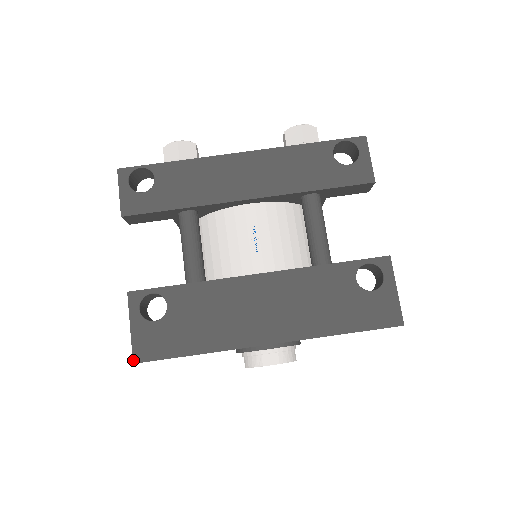
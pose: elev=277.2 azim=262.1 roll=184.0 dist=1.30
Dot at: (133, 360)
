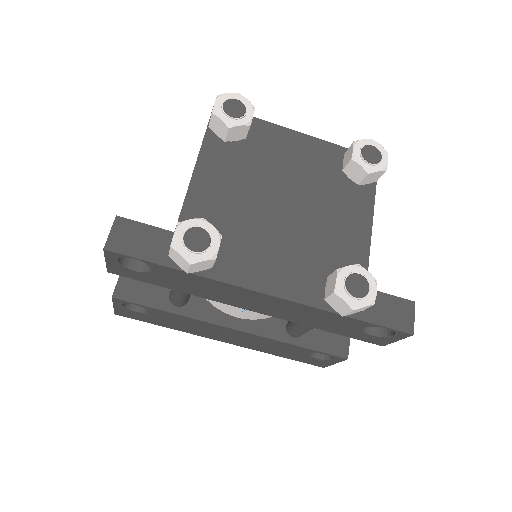
Dot at: (115, 314)
